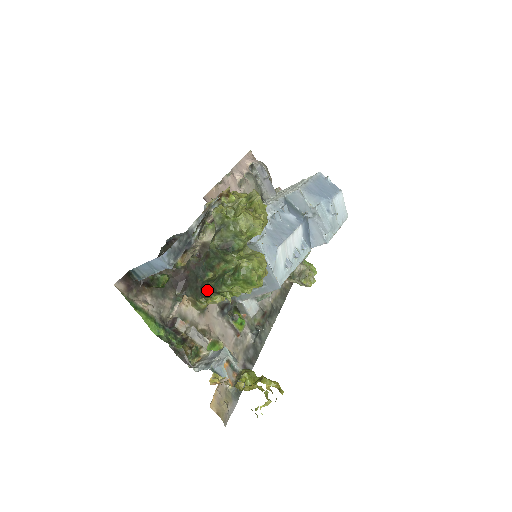
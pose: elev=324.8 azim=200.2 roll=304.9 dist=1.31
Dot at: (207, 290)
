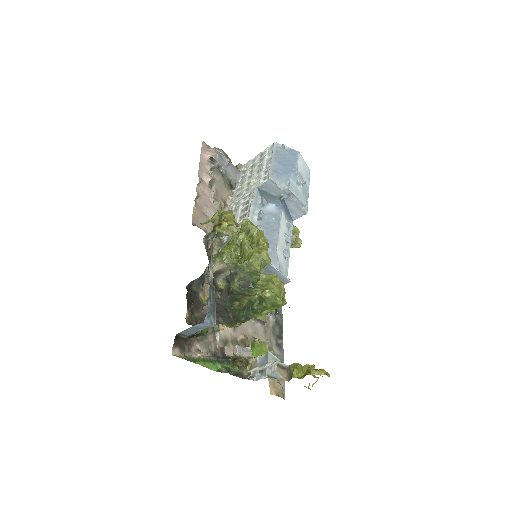
Dot at: (241, 319)
